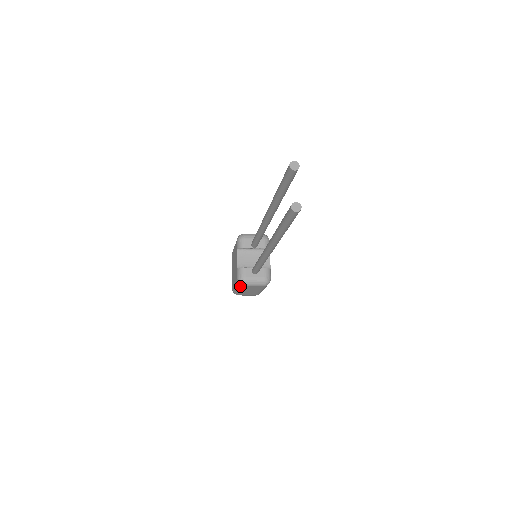
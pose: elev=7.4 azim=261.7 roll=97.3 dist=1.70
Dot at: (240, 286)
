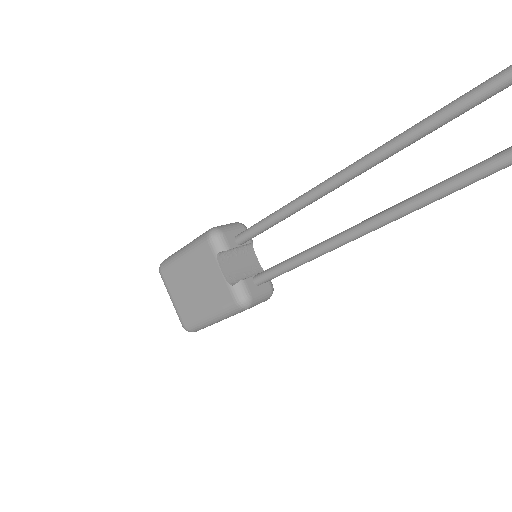
Dot at: (235, 312)
